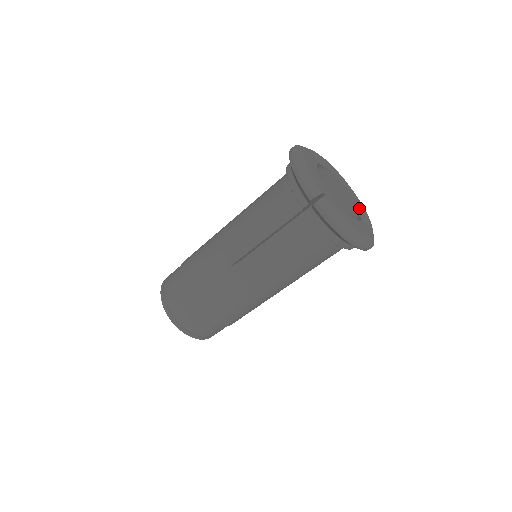
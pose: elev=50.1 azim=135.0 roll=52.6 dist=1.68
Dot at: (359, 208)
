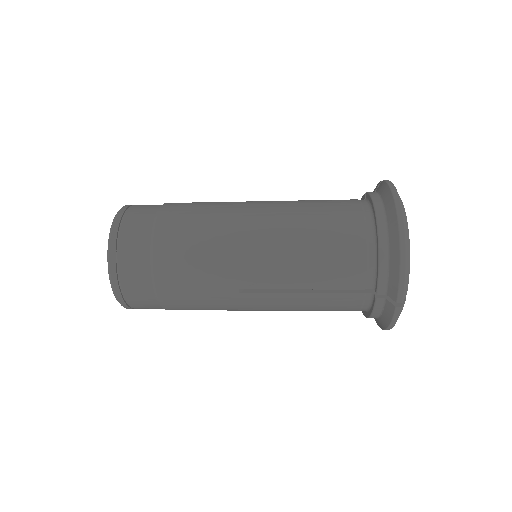
Dot at: occluded
